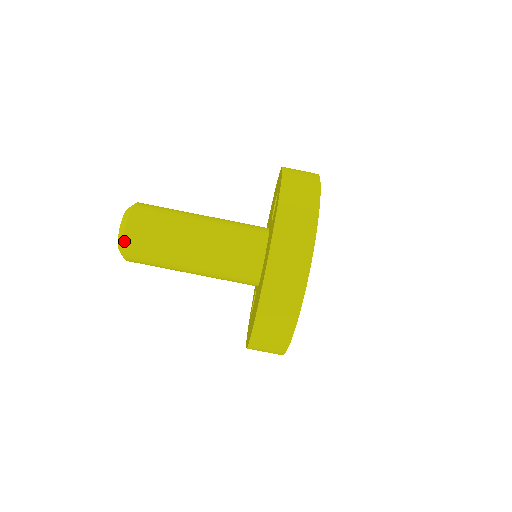
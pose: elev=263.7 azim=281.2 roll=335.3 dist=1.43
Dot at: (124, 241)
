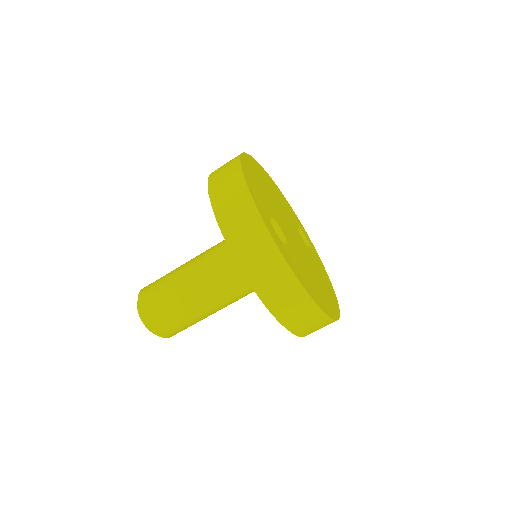
Dot at: occluded
